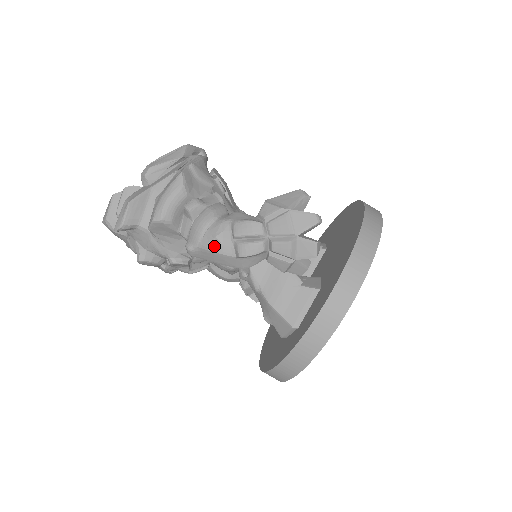
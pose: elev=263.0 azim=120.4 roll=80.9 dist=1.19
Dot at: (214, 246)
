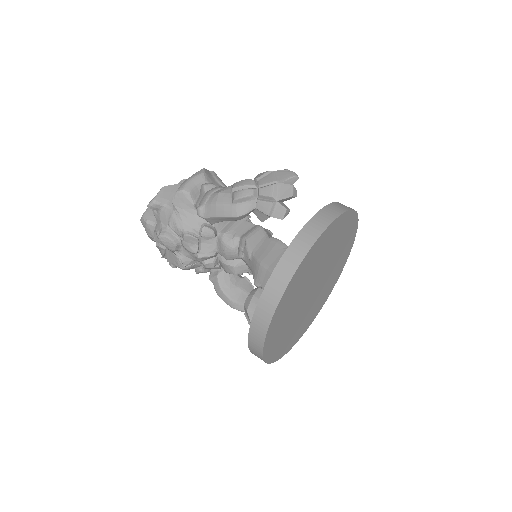
Dot at: (217, 199)
